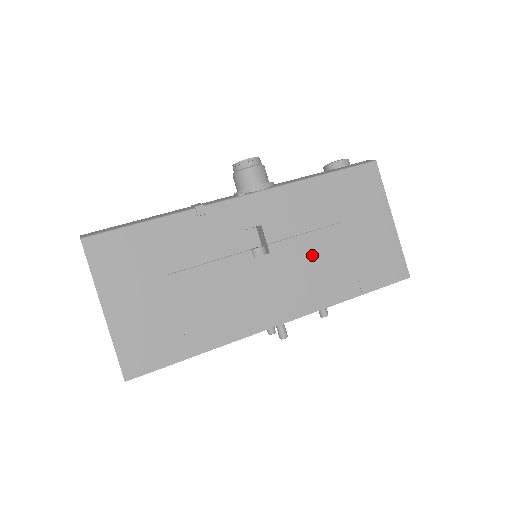
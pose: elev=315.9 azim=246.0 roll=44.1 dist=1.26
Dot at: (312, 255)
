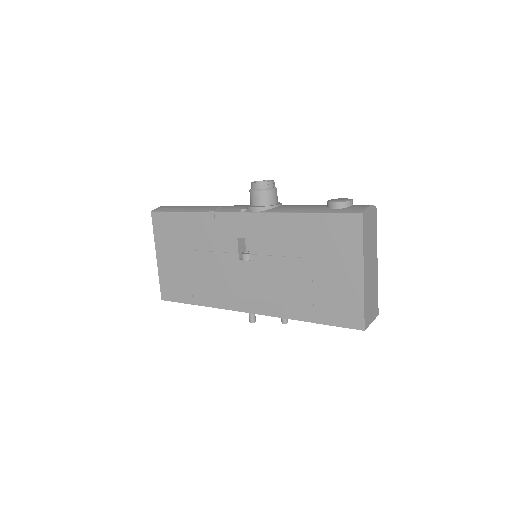
Dot at: (281, 275)
